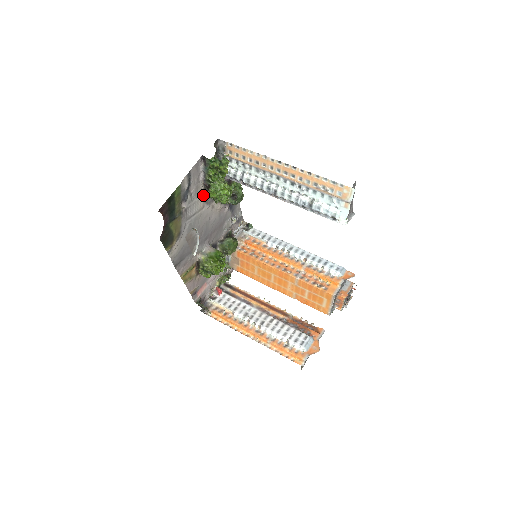
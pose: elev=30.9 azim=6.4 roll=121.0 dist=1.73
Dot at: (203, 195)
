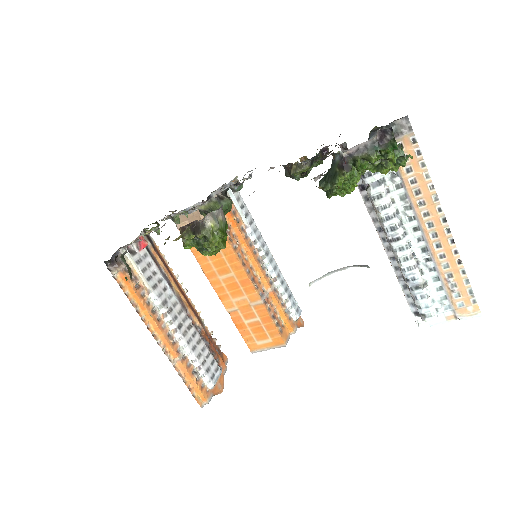
Dot at: occluded
